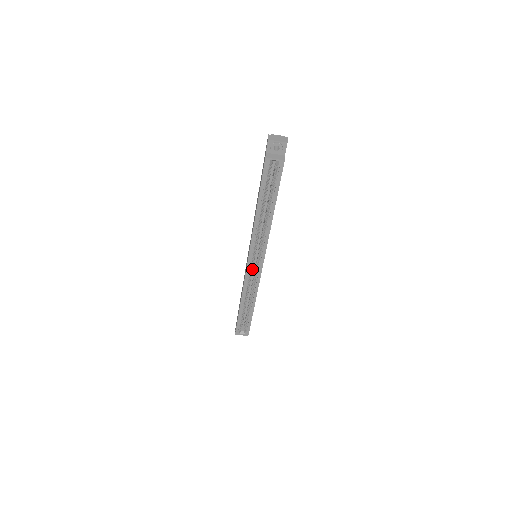
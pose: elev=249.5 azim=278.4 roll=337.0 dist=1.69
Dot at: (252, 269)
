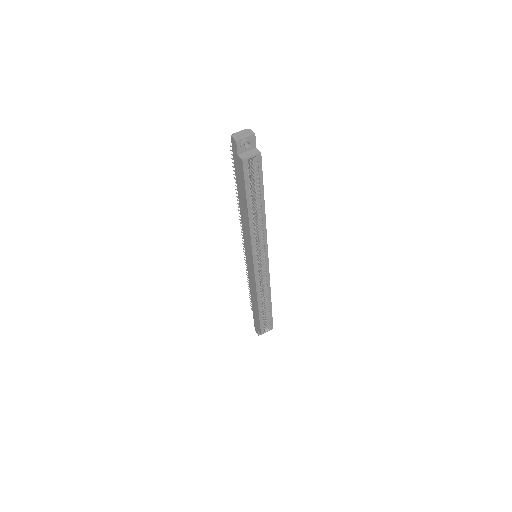
Dot at: occluded
